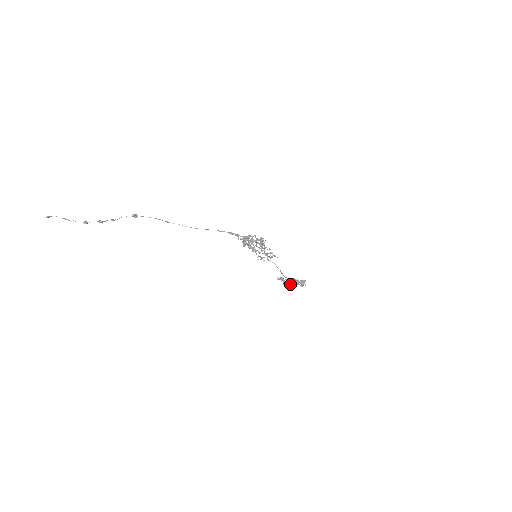
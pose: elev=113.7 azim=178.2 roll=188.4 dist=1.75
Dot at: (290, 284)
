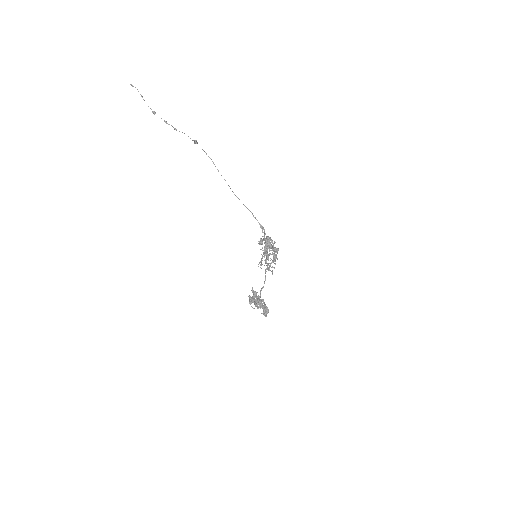
Dot at: occluded
